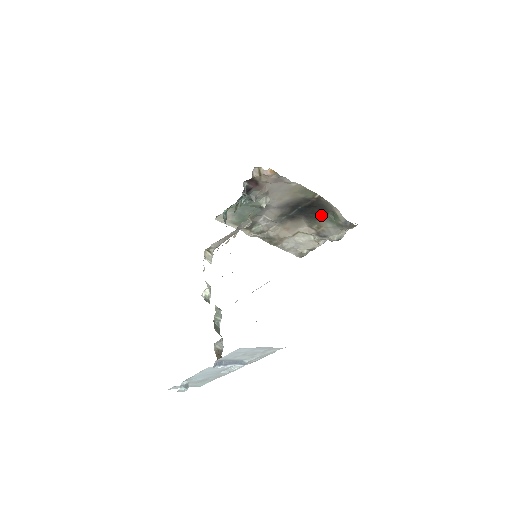
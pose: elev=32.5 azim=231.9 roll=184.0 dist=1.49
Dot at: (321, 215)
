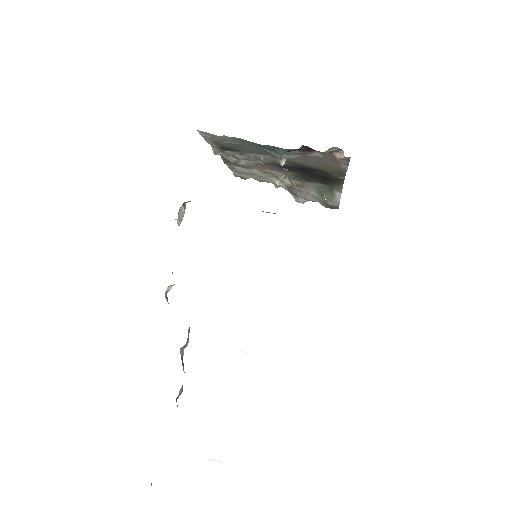
Dot at: (316, 181)
